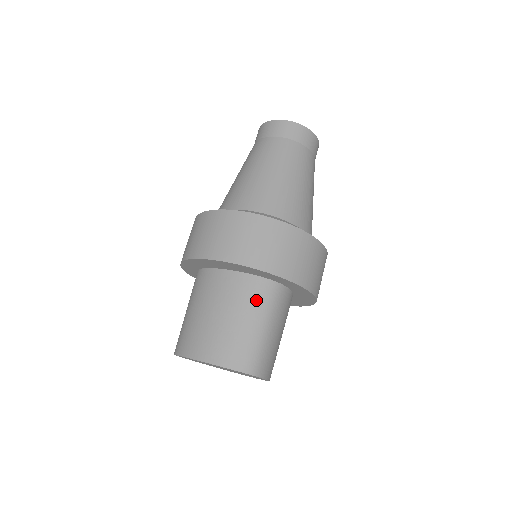
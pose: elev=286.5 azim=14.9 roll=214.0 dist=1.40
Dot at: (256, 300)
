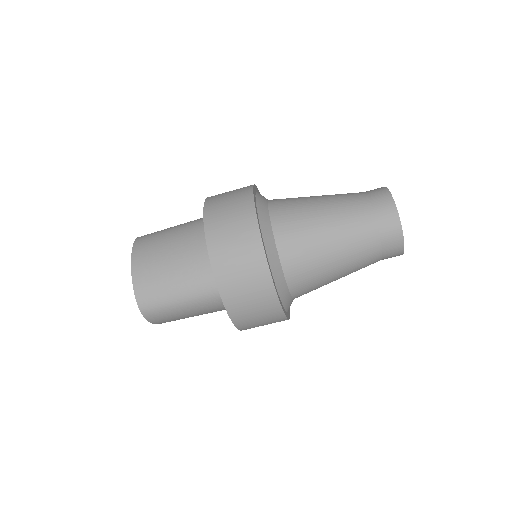
Dot at: (197, 282)
